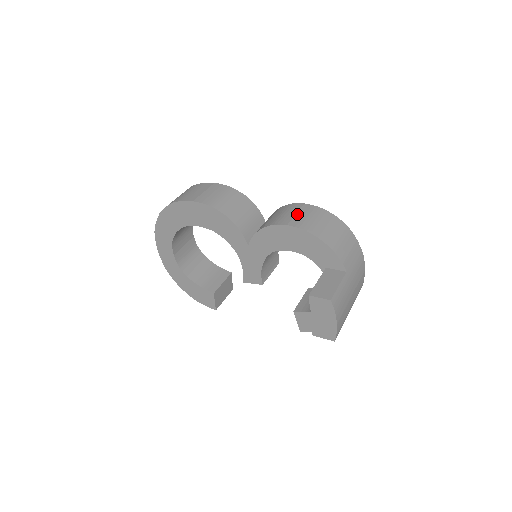
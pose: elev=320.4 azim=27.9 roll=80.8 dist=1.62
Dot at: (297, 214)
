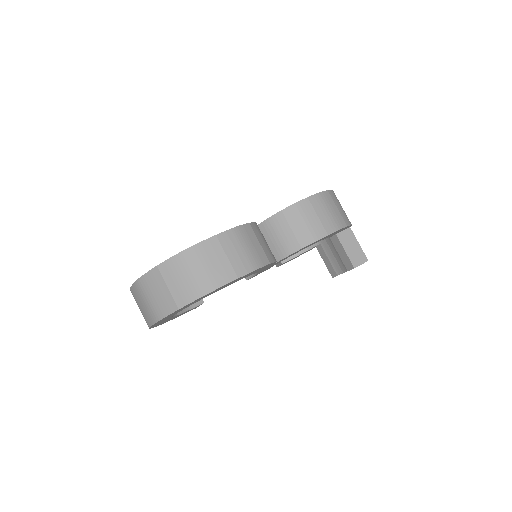
Dot at: (319, 216)
